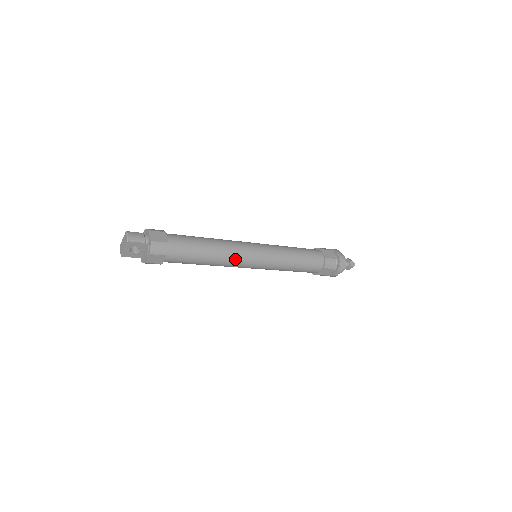
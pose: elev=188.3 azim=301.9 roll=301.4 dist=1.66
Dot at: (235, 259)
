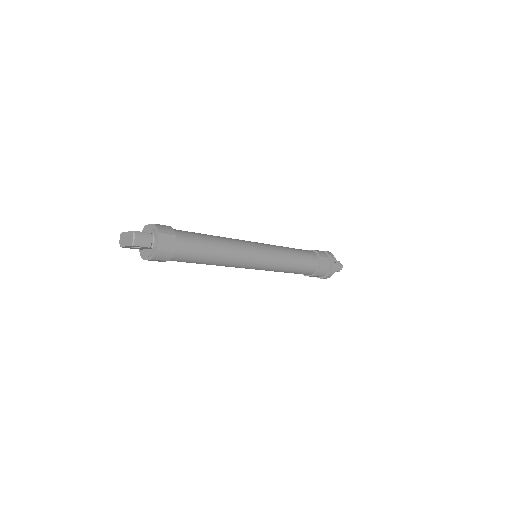
Dot at: (235, 265)
